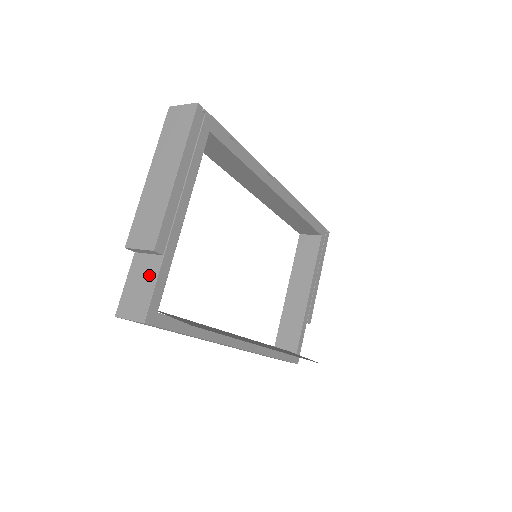
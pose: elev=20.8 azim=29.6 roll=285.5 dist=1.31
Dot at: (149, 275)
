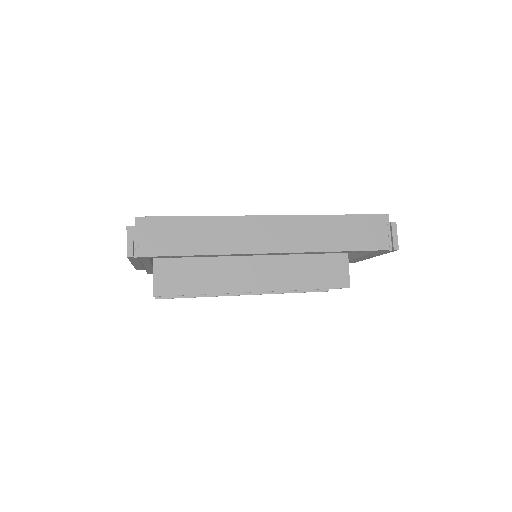
Dot at: occluded
